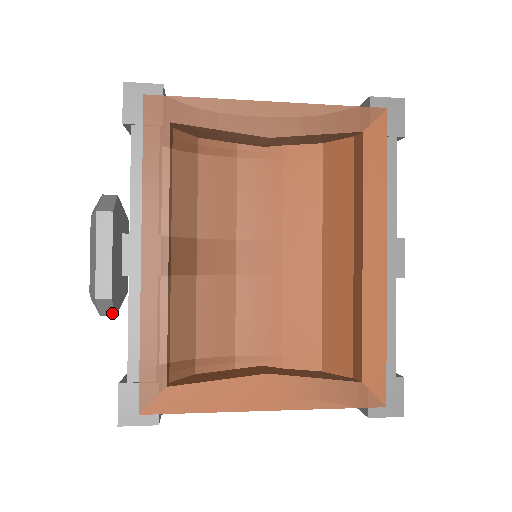
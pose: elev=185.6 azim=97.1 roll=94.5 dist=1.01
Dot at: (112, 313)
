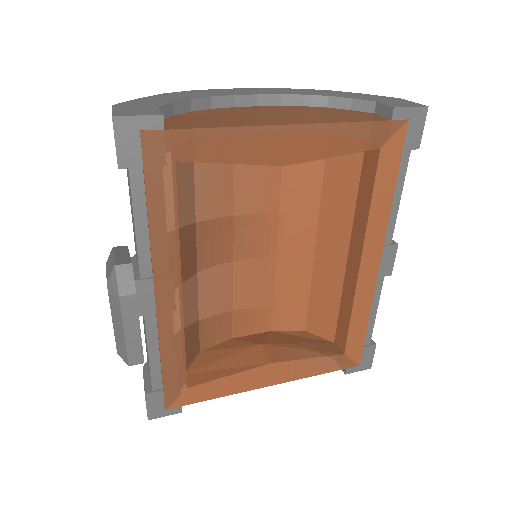
Dot at: occluded
